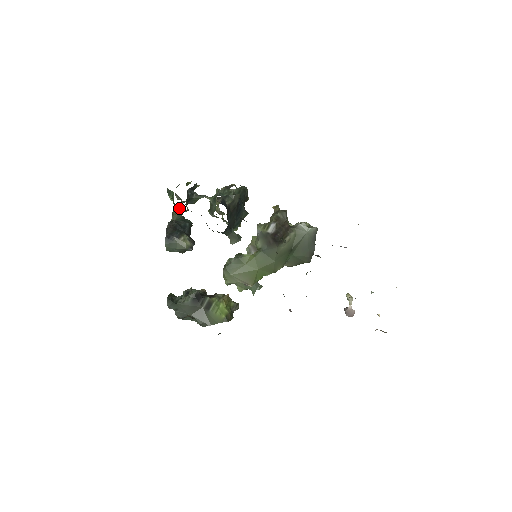
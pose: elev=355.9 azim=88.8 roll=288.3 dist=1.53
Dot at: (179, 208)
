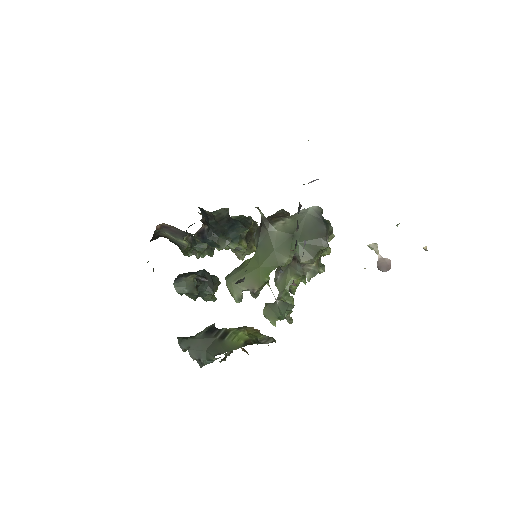
Dot at: (179, 245)
